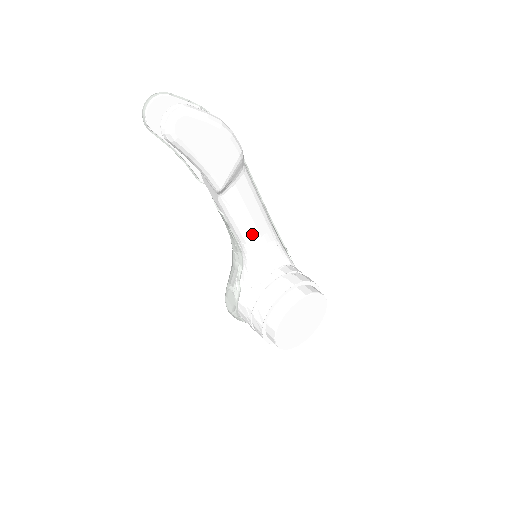
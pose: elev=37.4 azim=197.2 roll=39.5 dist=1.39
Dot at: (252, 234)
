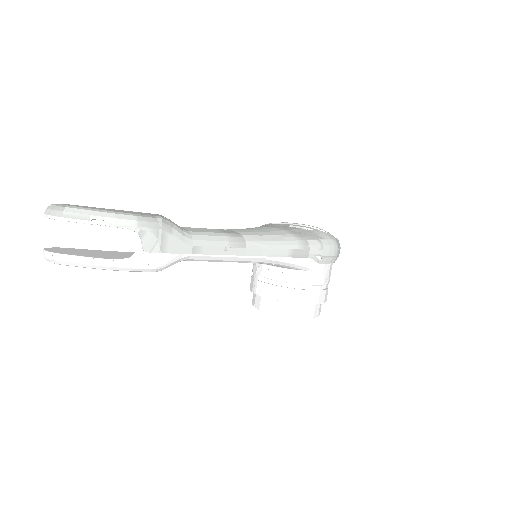
Dot at: occluded
